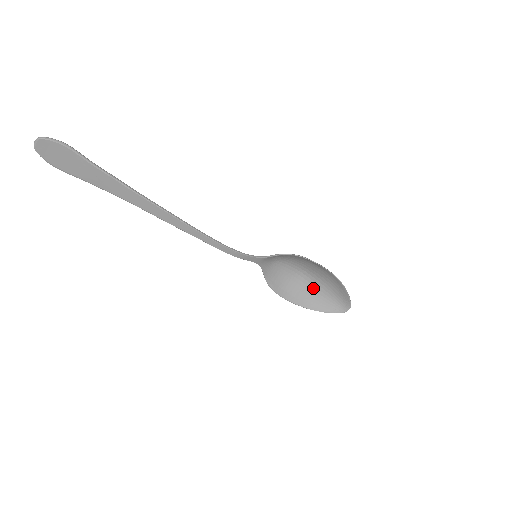
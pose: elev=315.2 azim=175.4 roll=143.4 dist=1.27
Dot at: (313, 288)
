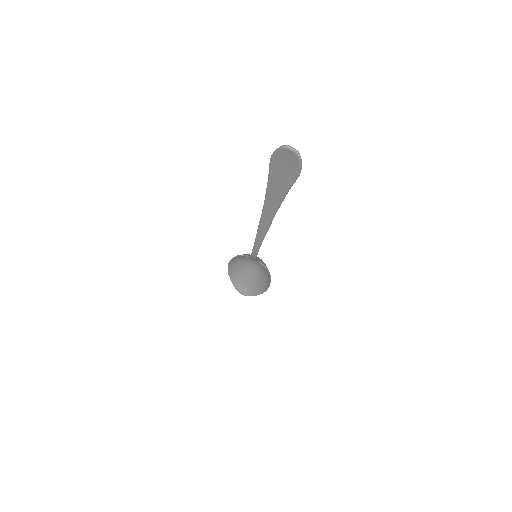
Dot at: (246, 272)
